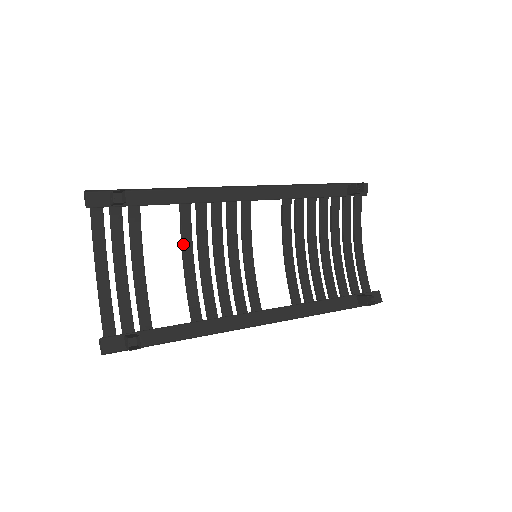
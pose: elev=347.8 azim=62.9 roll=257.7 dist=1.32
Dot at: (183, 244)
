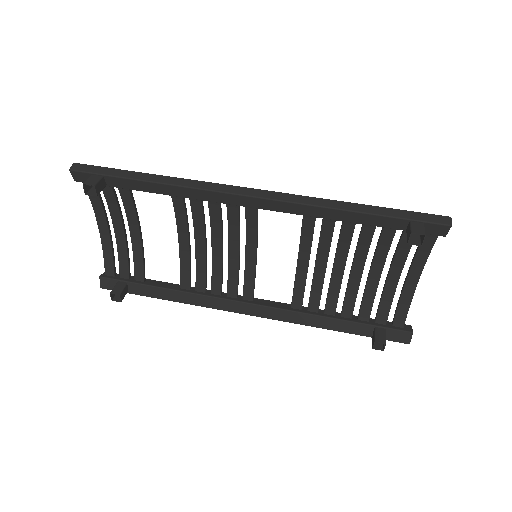
Dot at: (177, 224)
